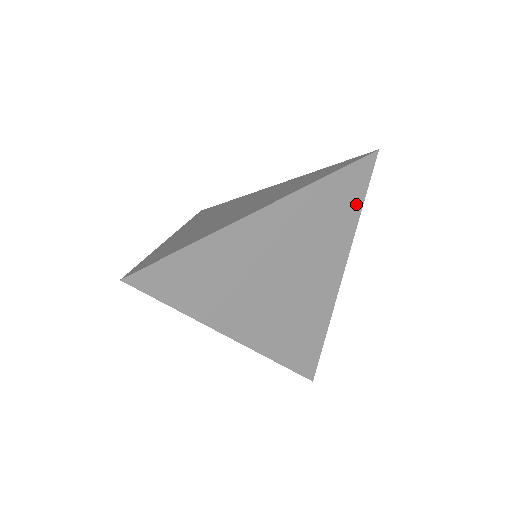
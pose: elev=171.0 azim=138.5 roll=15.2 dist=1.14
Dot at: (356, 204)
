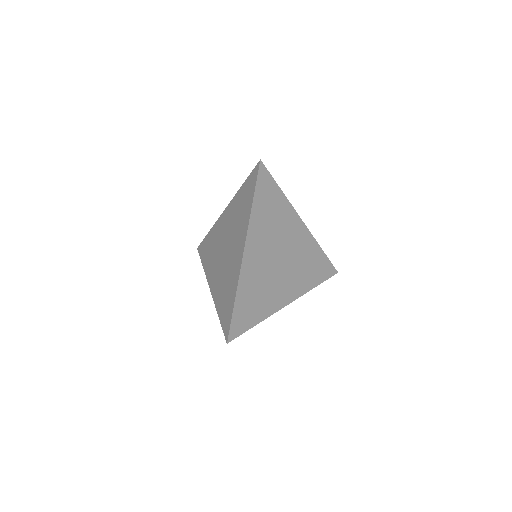
Dot at: (276, 191)
